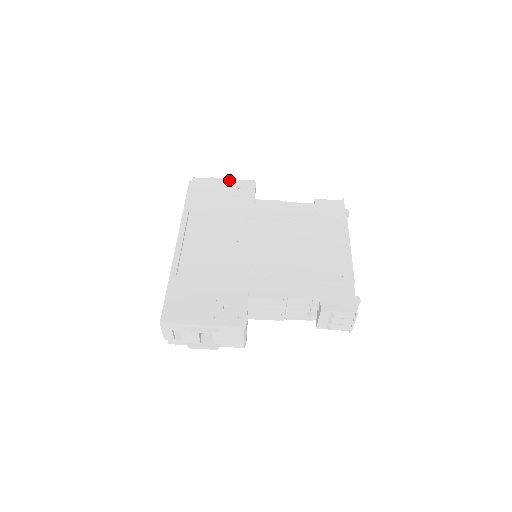
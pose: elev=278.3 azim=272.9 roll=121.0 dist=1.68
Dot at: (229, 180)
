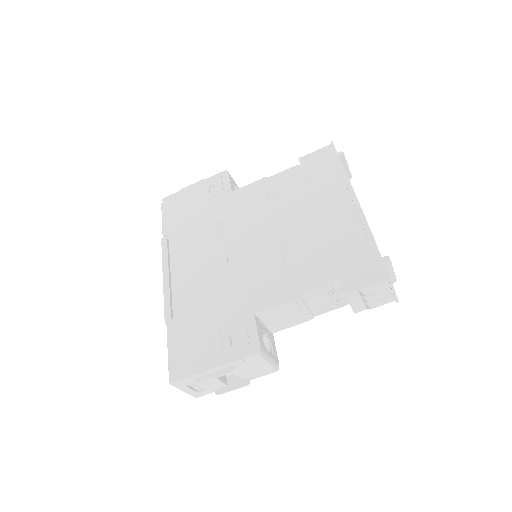
Dot at: (199, 183)
